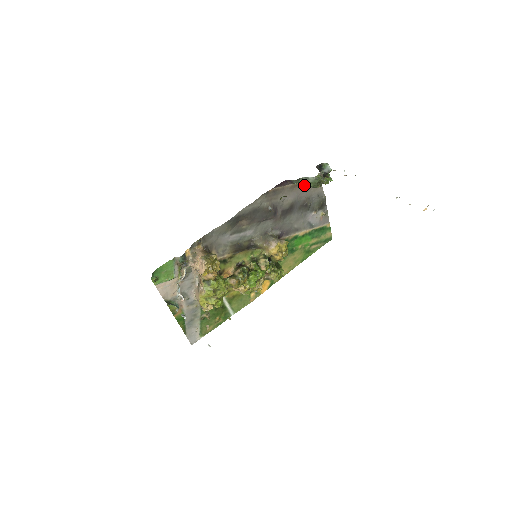
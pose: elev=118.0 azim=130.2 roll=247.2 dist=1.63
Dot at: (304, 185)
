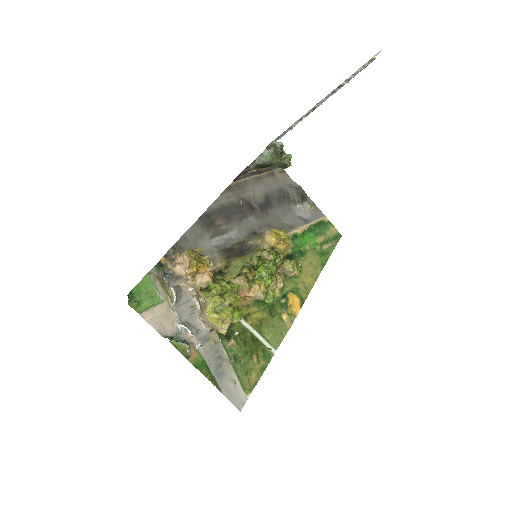
Dot at: (268, 176)
